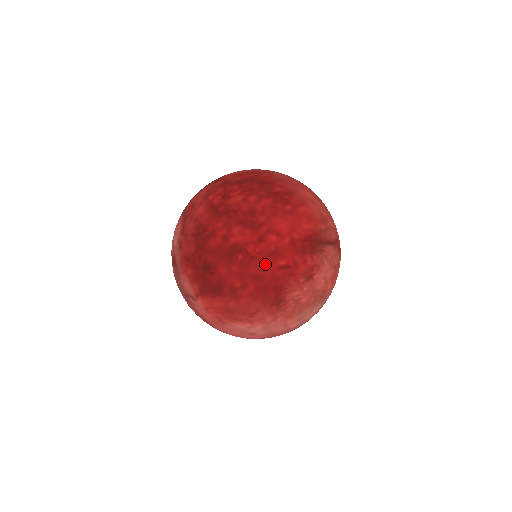
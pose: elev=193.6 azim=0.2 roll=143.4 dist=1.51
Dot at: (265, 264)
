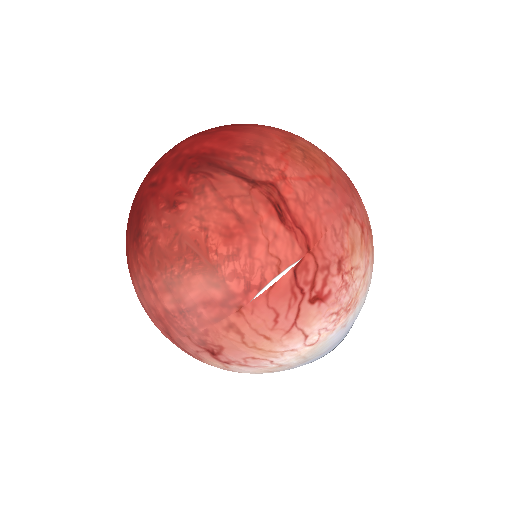
Dot at: (145, 182)
